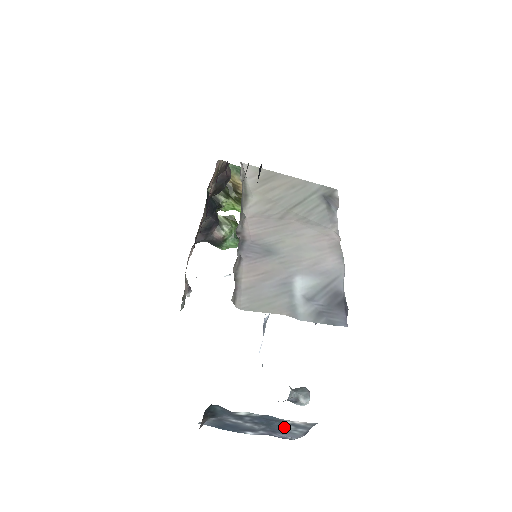
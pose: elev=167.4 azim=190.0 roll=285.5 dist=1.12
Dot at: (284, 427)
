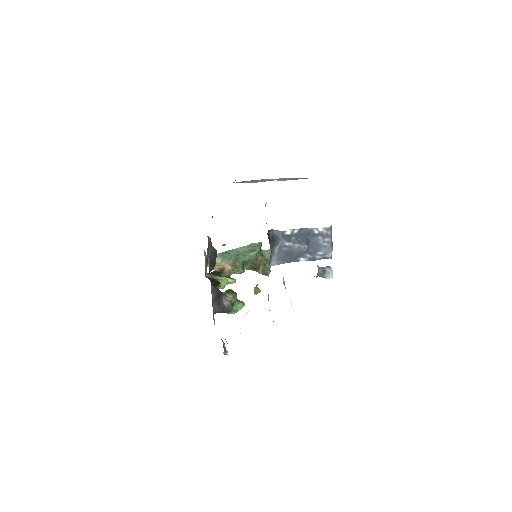
Dot at: (317, 242)
